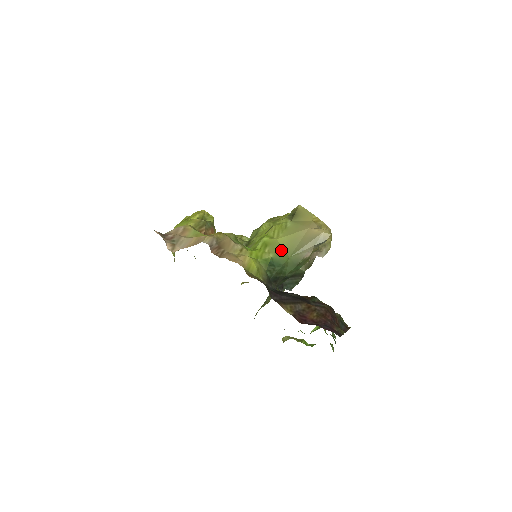
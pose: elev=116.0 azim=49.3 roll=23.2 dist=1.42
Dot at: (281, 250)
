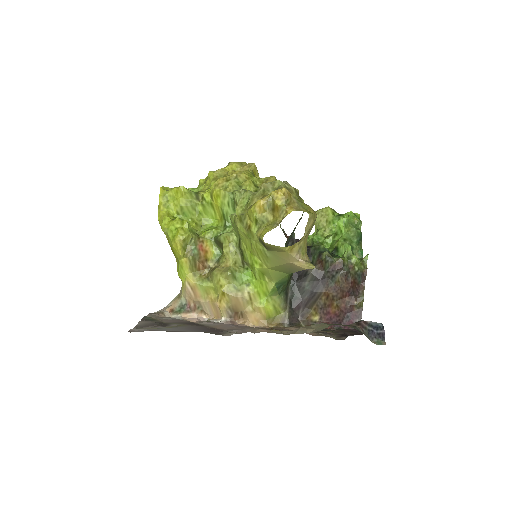
Dot at: (278, 274)
